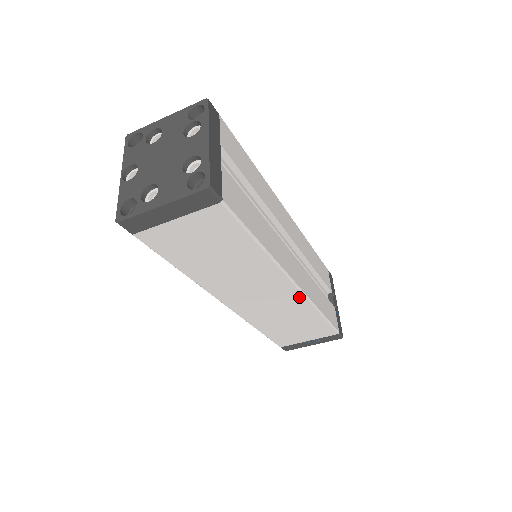
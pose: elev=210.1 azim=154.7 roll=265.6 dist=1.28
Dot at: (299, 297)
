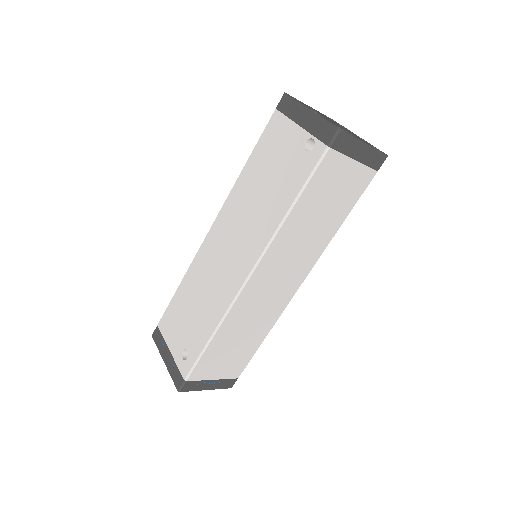
Dot at: (285, 303)
